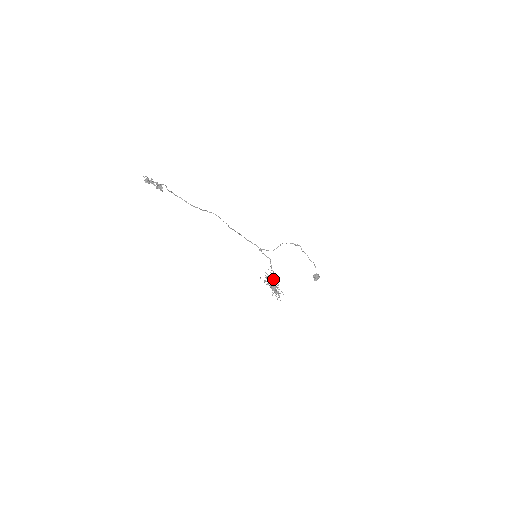
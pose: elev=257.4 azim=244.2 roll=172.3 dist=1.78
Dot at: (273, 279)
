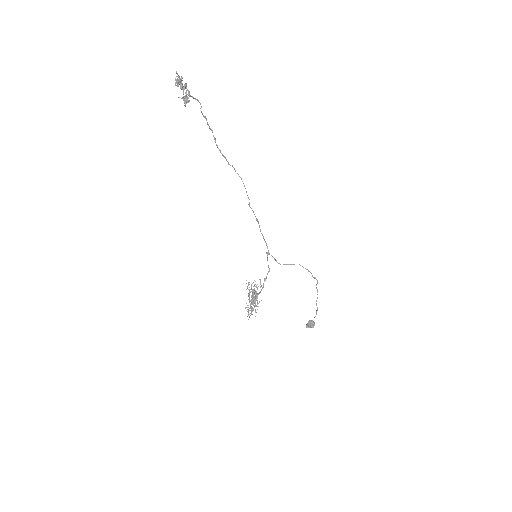
Dot at: (258, 293)
